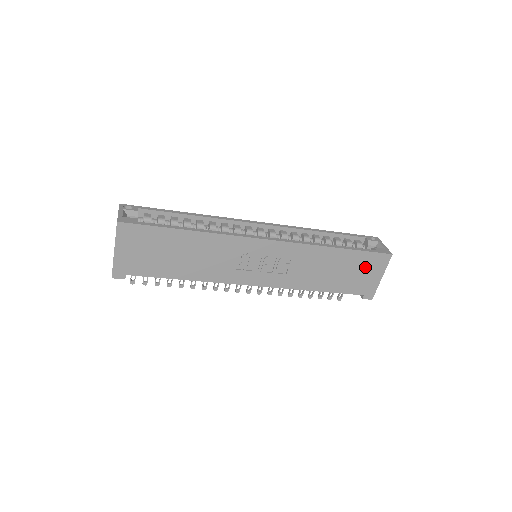
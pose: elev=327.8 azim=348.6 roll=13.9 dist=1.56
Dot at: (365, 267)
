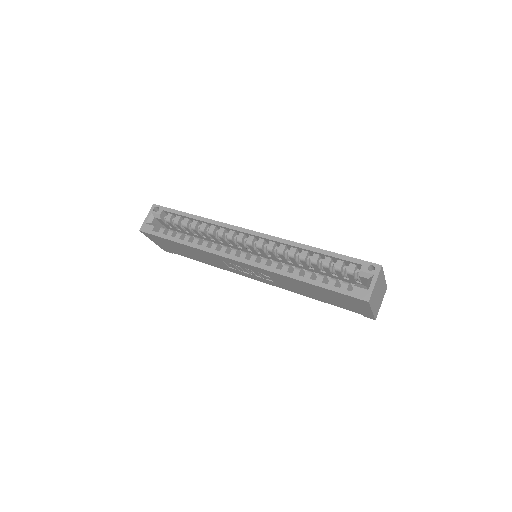
Dot at: (345, 300)
